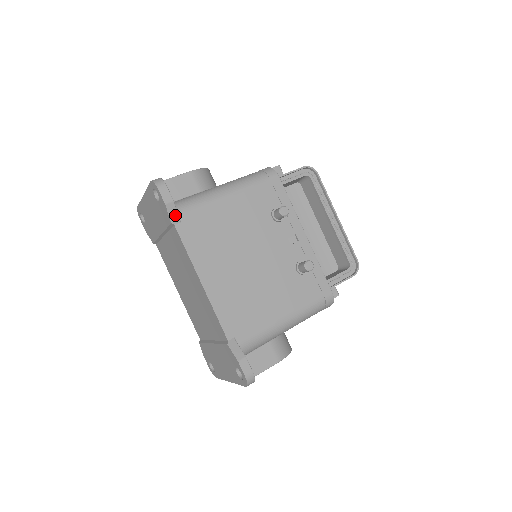
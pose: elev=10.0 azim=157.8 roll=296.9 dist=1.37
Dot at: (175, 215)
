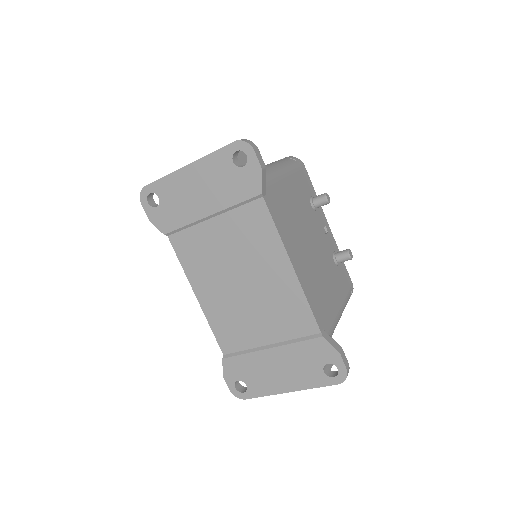
Dot at: (264, 185)
